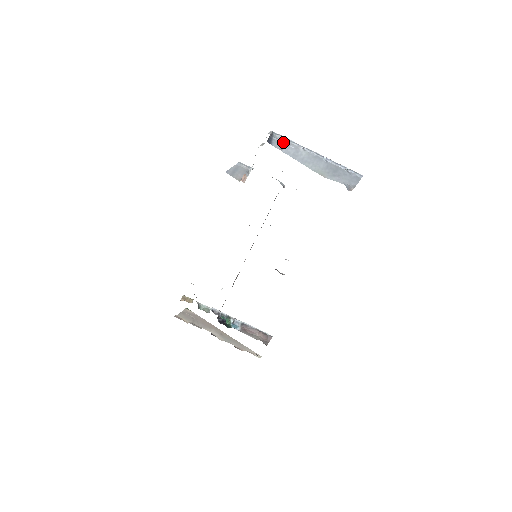
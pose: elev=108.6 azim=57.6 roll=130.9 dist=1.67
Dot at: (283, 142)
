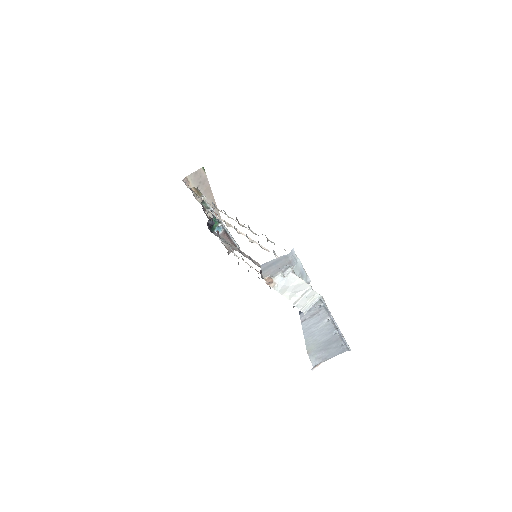
Dot at: (317, 311)
